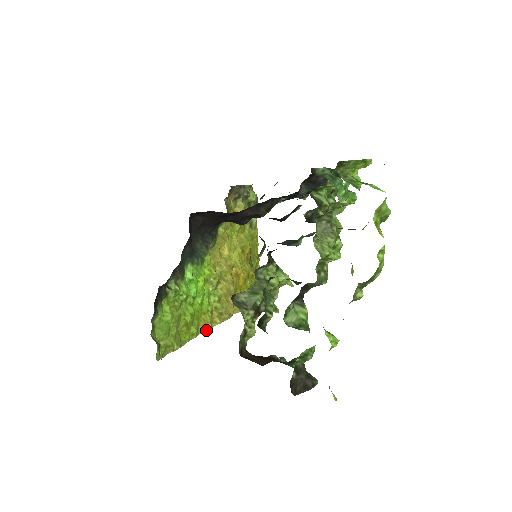
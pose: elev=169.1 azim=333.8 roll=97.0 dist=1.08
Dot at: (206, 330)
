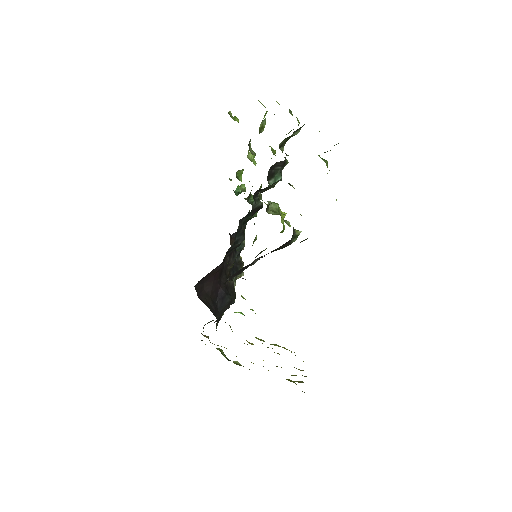
Dot at: occluded
